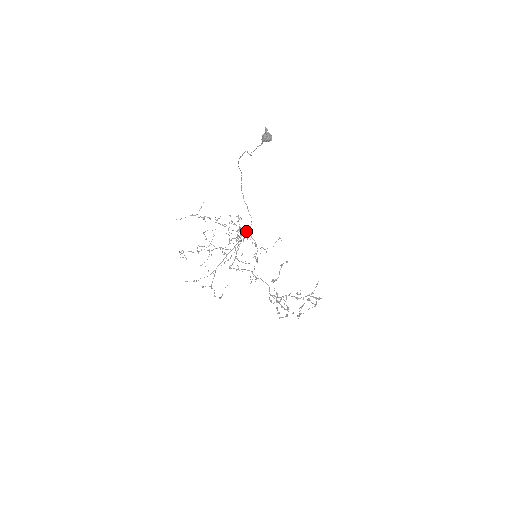
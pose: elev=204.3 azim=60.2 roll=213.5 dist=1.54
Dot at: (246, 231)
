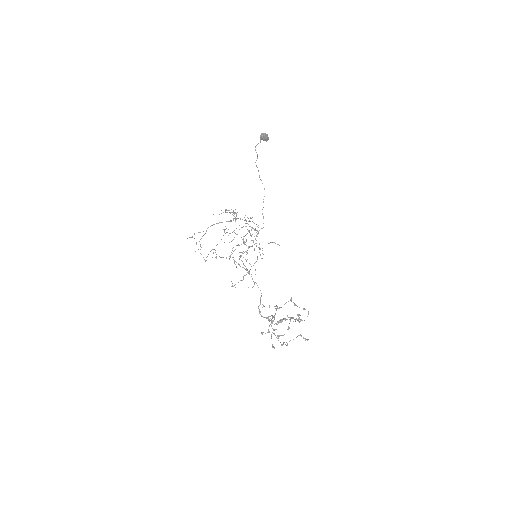
Dot at: (251, 227)
